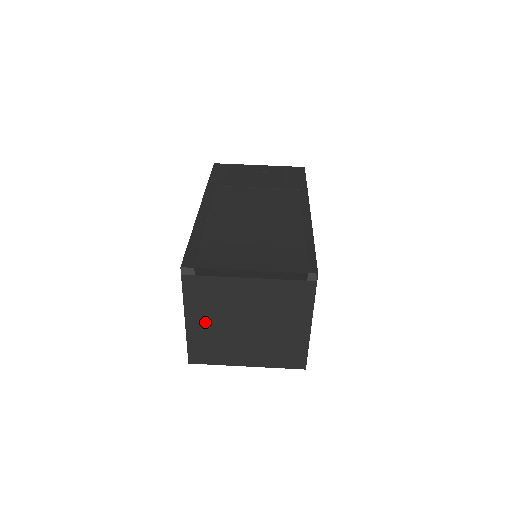
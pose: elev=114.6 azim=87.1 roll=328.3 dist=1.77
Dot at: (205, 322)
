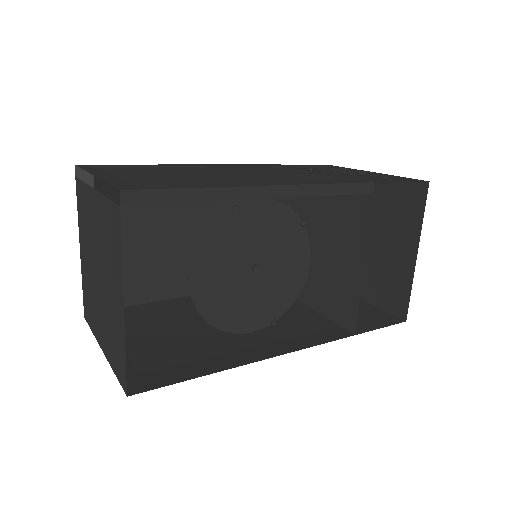
Dot at: (85, 255)
